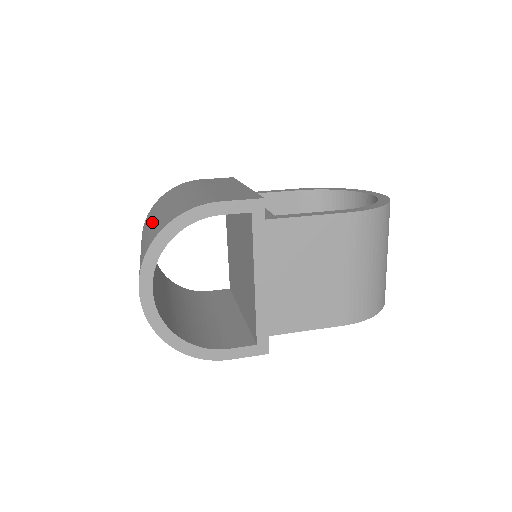
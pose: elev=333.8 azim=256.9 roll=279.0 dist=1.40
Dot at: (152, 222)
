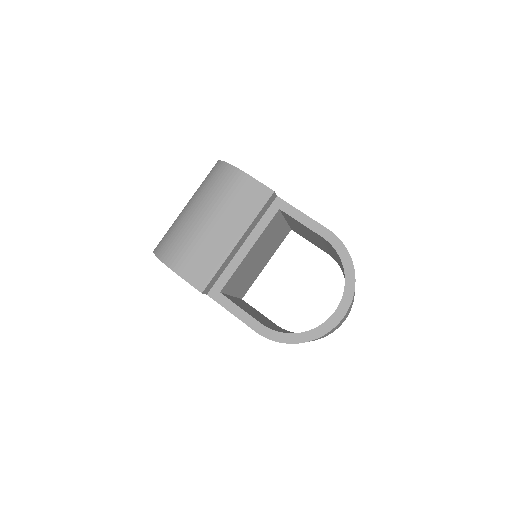
Dot at: (184, 210)
